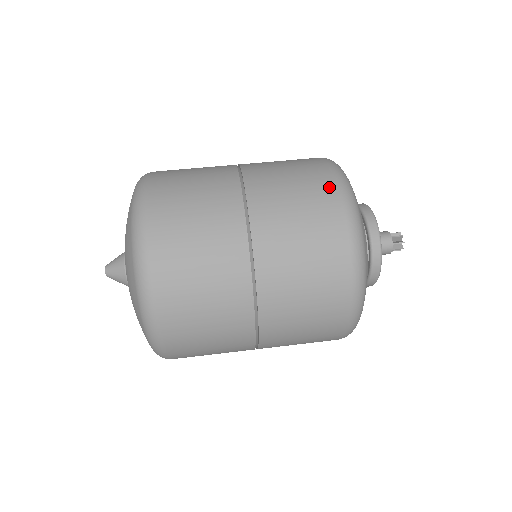
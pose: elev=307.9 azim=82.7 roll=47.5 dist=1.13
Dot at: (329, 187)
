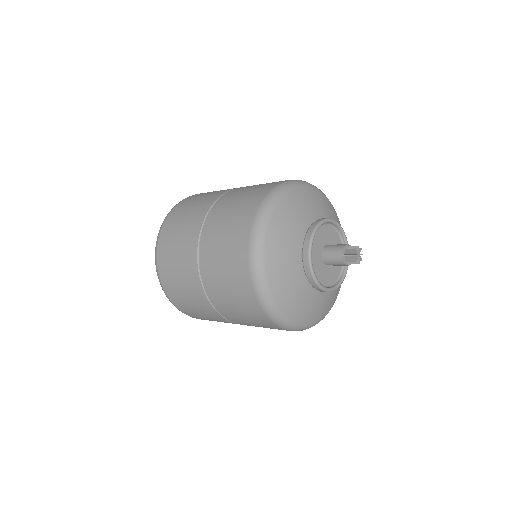
Dot at: occluded
